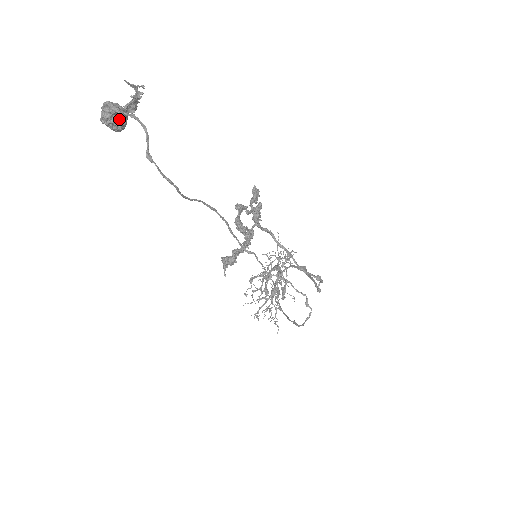
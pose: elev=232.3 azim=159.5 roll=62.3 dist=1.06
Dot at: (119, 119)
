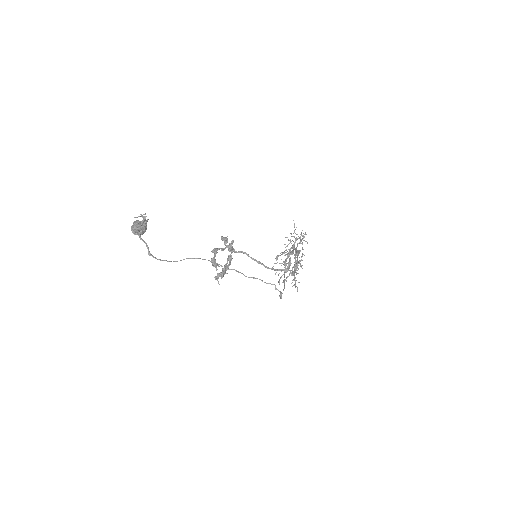
Dot at: (140, 231)
